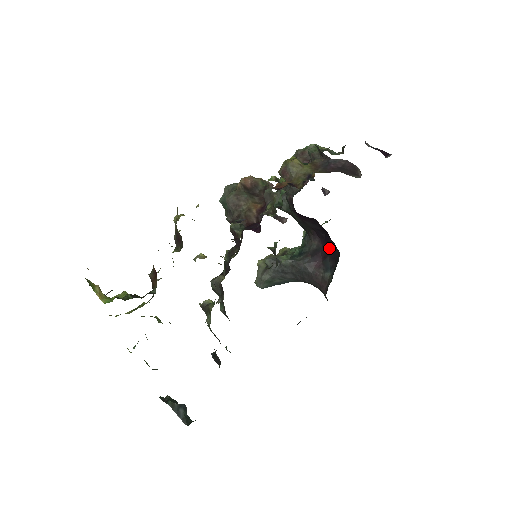
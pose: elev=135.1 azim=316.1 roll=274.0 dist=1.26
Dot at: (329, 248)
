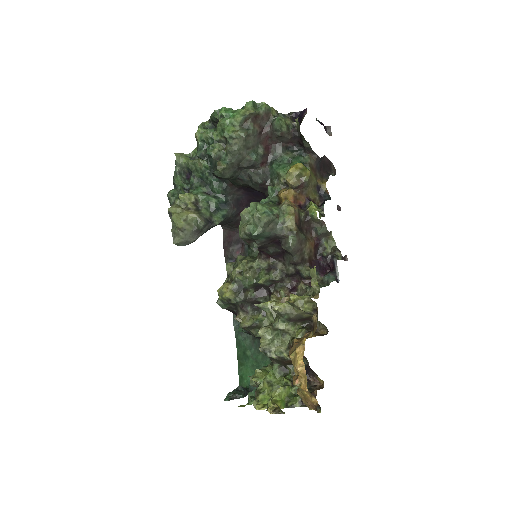
Dot at: (255, 200)
